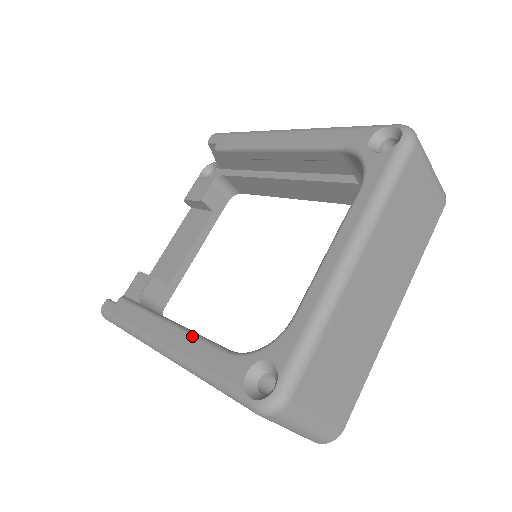
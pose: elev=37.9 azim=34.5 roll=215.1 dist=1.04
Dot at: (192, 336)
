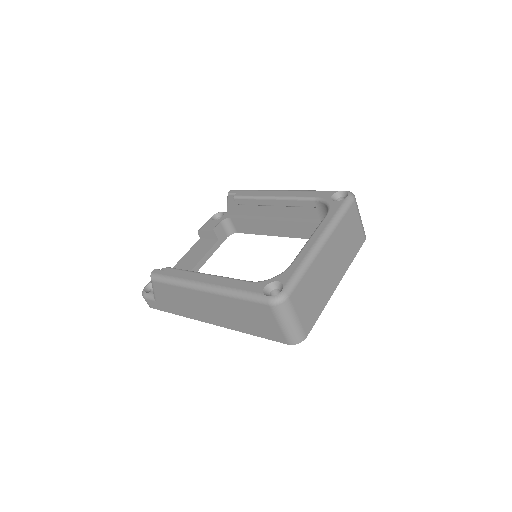
Dot at: (227, 278)
